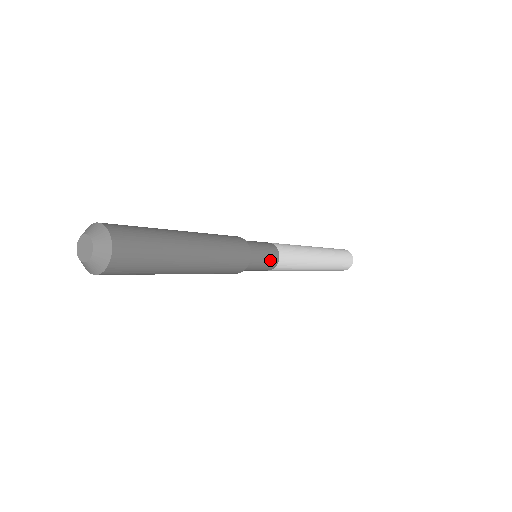
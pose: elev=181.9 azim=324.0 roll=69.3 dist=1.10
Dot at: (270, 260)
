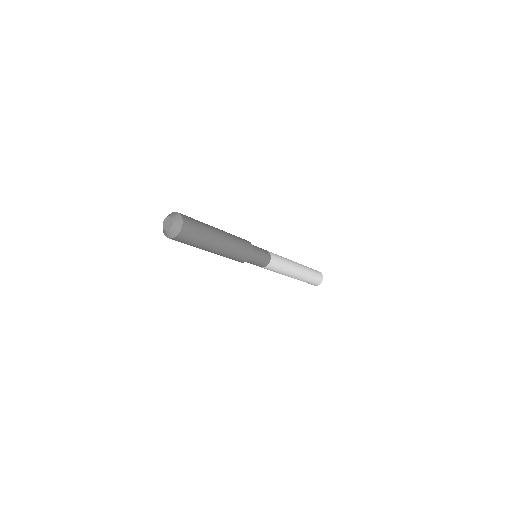
Dot at: (261, 264)
